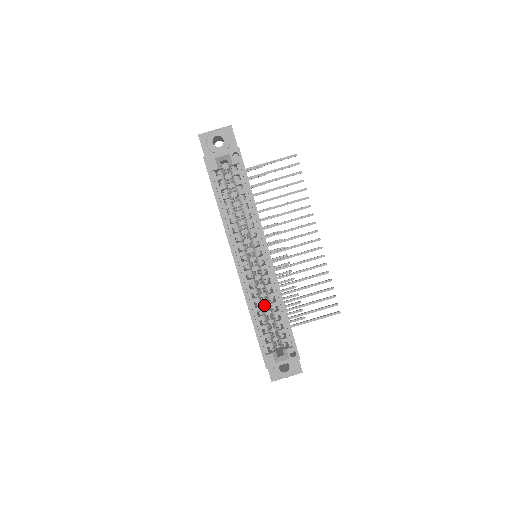
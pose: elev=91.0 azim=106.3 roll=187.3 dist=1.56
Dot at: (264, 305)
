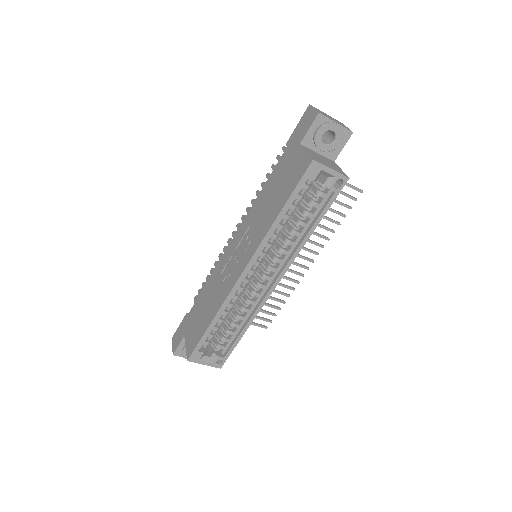
Dot at: occluded
